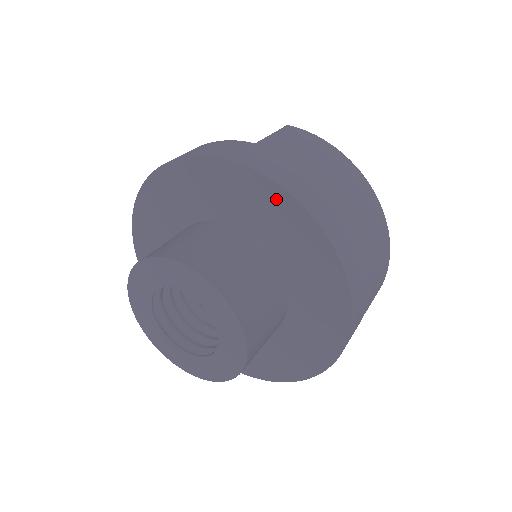
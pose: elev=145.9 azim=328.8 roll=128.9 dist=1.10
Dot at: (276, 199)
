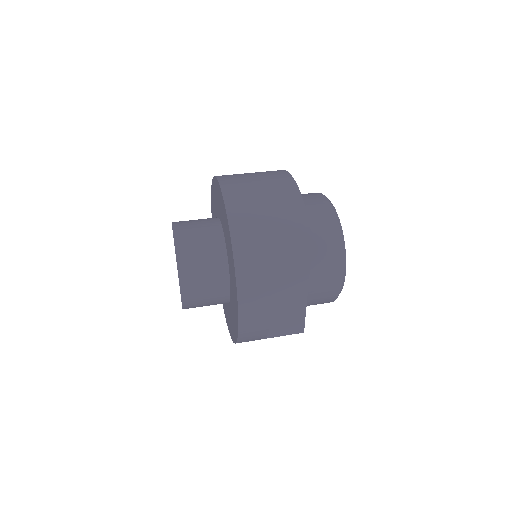
Dot at: (215, 185)
